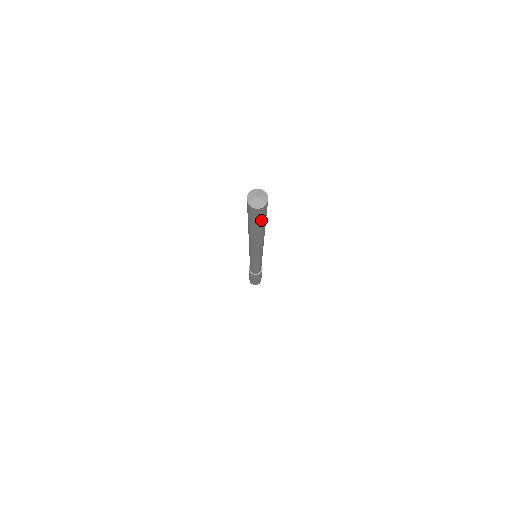
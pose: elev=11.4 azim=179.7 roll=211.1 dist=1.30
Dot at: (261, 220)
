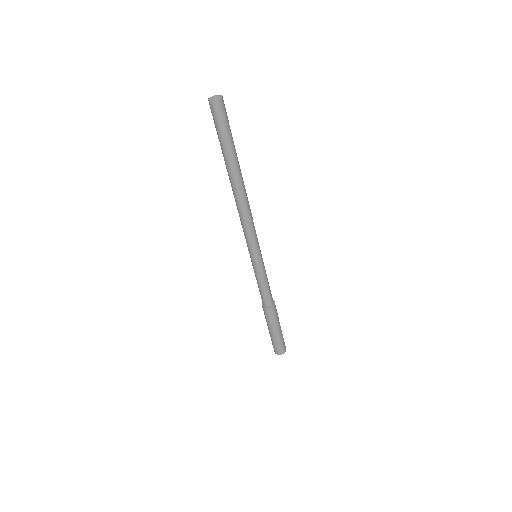
Dot at: (229, 128)
